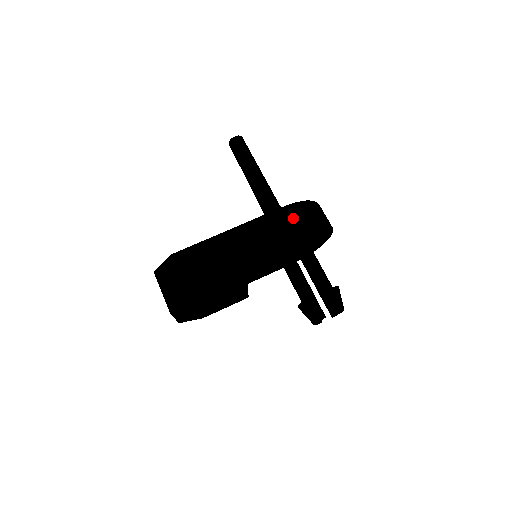
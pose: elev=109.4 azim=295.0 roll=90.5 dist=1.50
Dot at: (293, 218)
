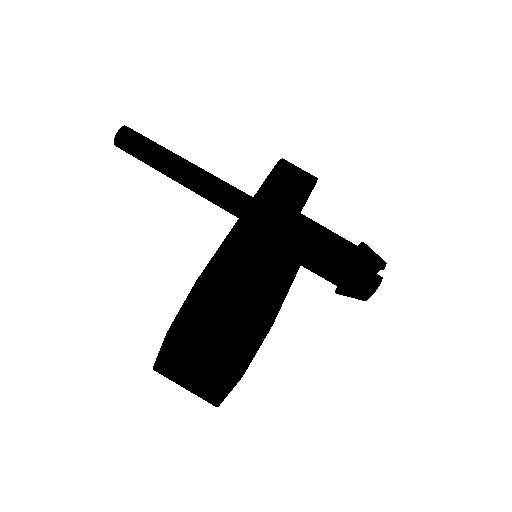
Dot at: (294, 176)
